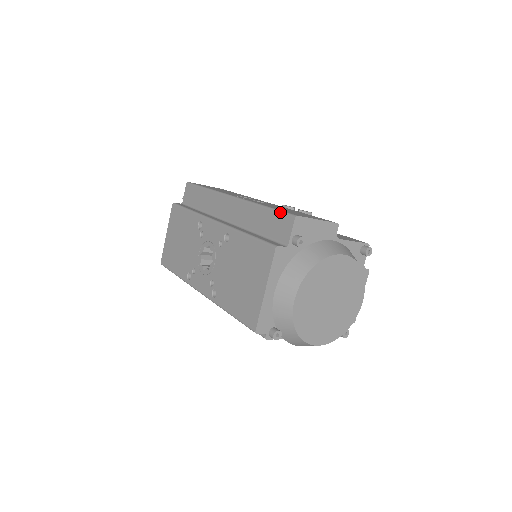
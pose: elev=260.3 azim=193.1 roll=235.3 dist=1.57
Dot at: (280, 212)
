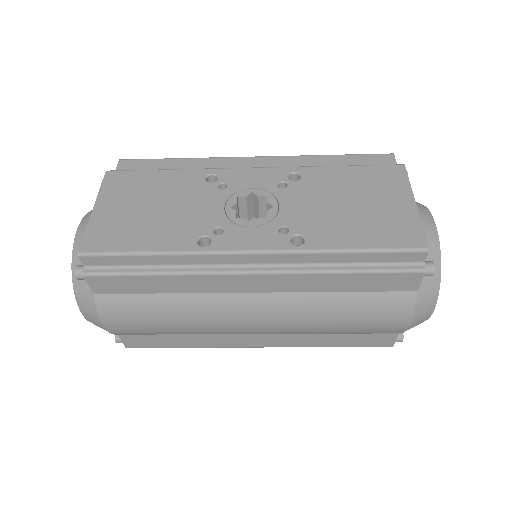
Dot at: (366, 154)
